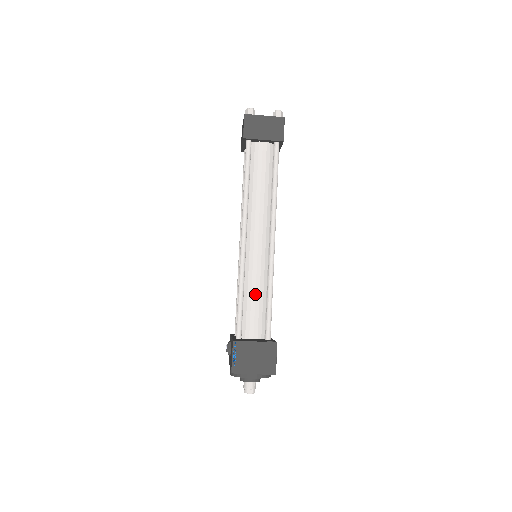
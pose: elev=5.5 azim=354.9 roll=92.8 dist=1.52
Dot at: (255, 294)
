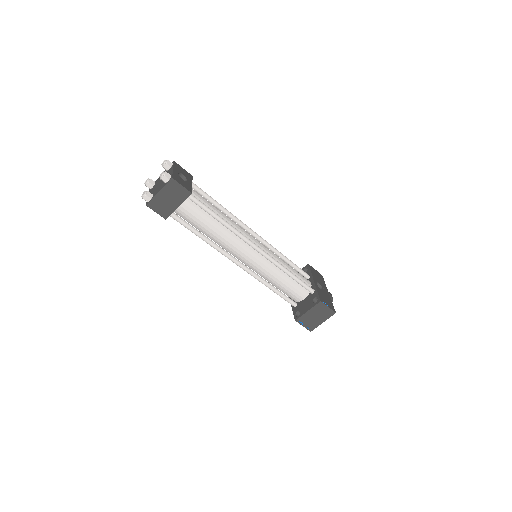
Dot at: (280, 281)
